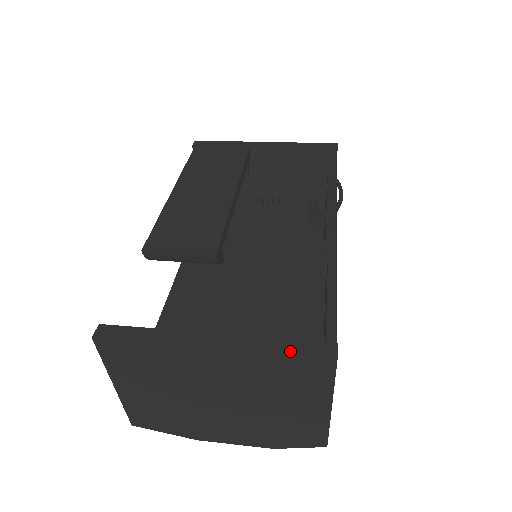
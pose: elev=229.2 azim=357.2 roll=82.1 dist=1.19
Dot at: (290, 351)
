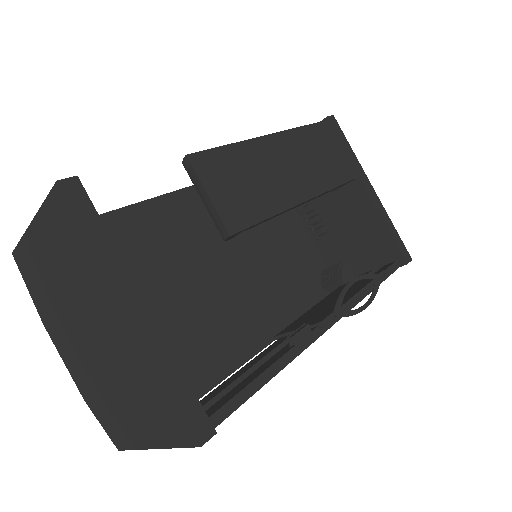
Dot at: (178, 396)
